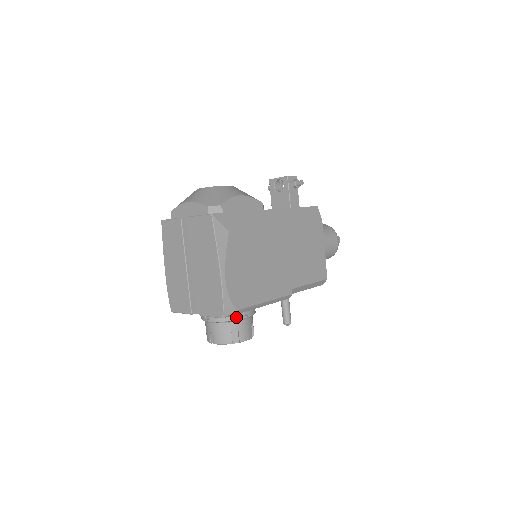
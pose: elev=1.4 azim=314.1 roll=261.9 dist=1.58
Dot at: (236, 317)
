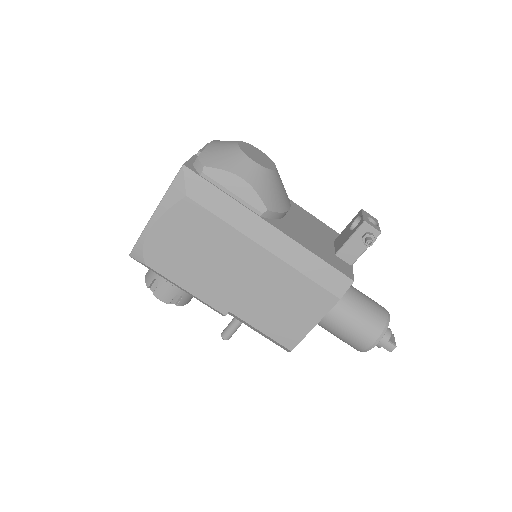
Dot at: occluded
